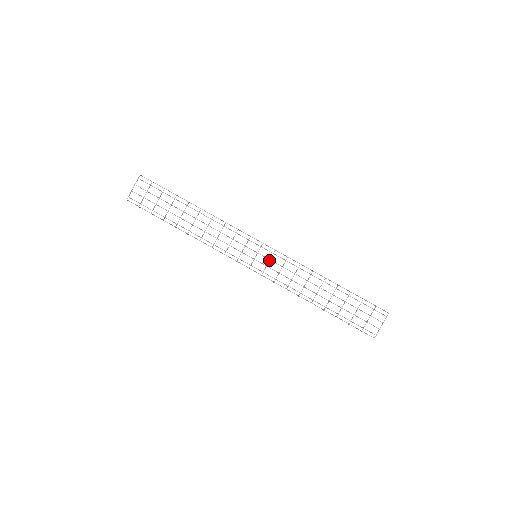
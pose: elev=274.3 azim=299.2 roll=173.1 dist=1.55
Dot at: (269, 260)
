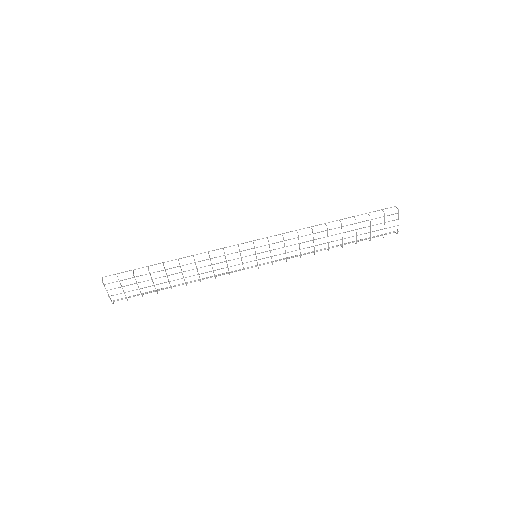
Dot at: (270, 251)
